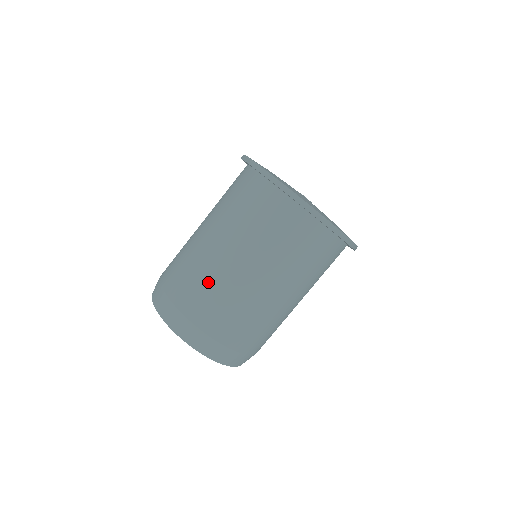
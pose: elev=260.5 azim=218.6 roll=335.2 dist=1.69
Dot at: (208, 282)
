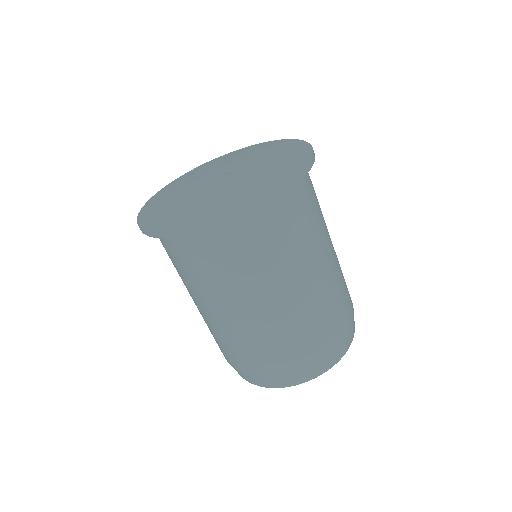
Dot at: (295, 329)
